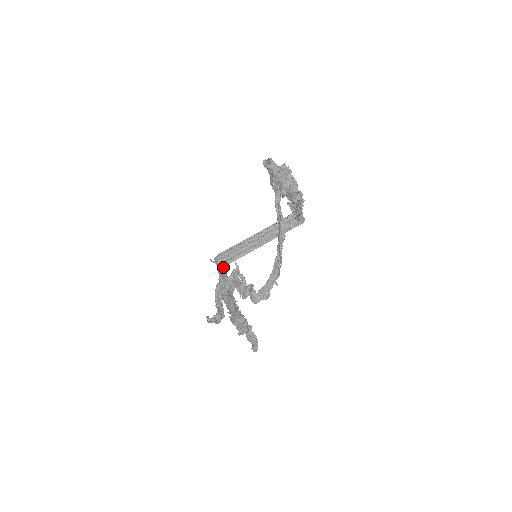
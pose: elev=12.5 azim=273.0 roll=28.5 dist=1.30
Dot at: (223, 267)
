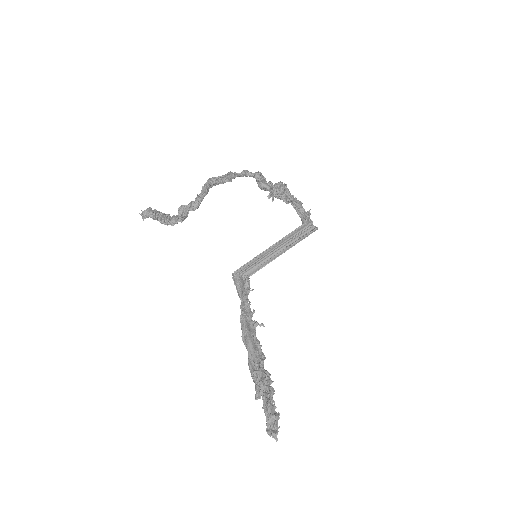
Dot at: (233, 275)
